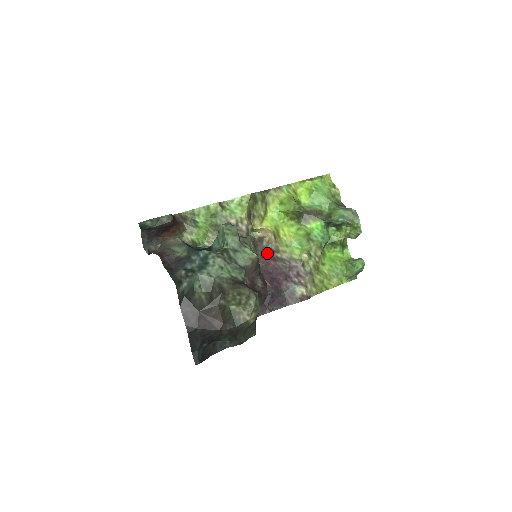
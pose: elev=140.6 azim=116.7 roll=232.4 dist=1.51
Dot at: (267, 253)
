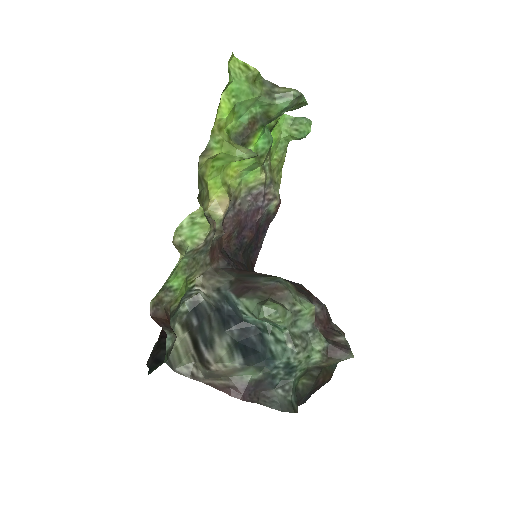
Dot at: (233, 215)
